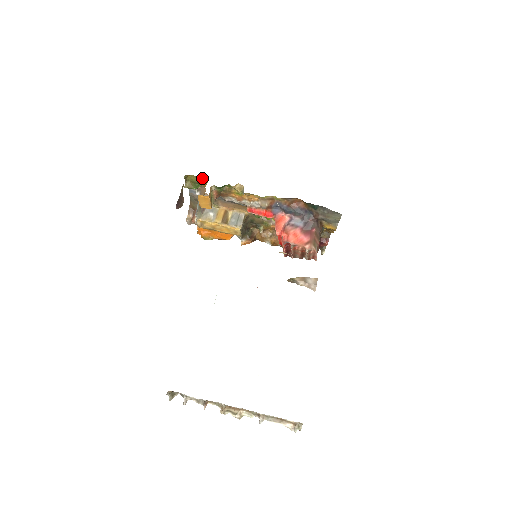
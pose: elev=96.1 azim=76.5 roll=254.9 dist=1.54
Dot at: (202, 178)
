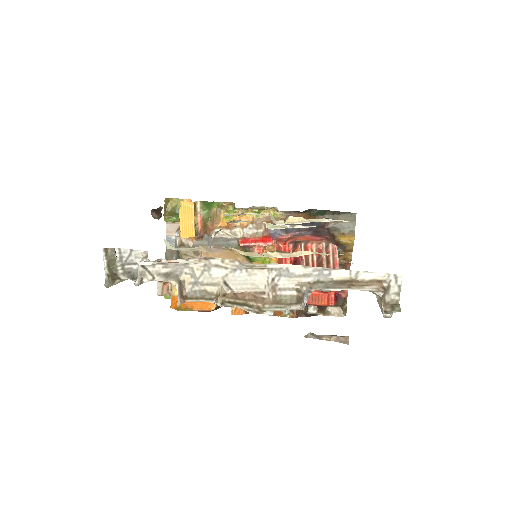
Dot at: occluded
